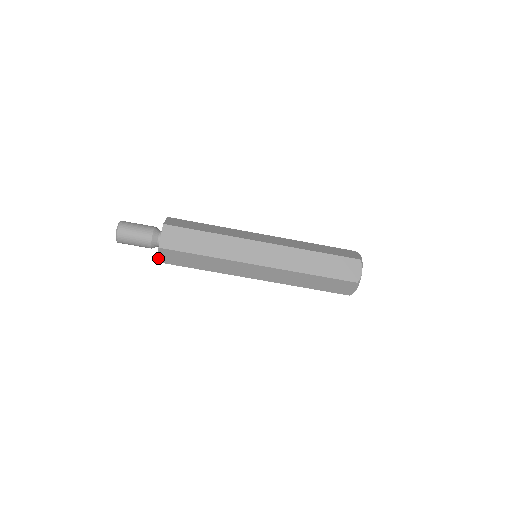
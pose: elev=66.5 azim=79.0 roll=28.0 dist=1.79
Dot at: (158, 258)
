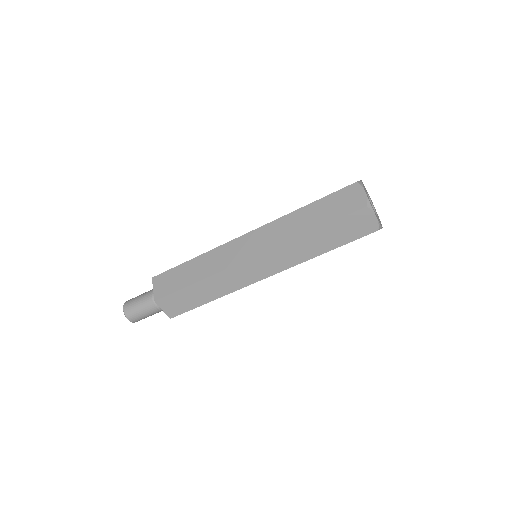
Dot at: occluded
